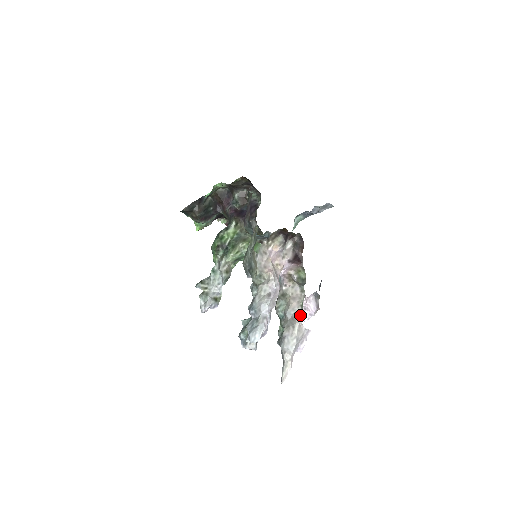
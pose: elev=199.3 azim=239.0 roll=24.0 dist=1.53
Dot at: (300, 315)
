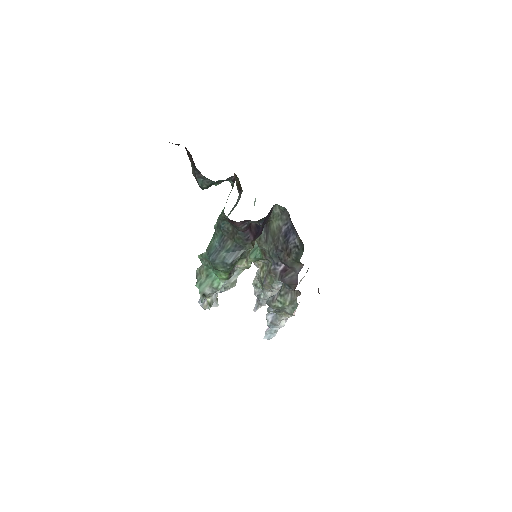
Dot at: occluded
